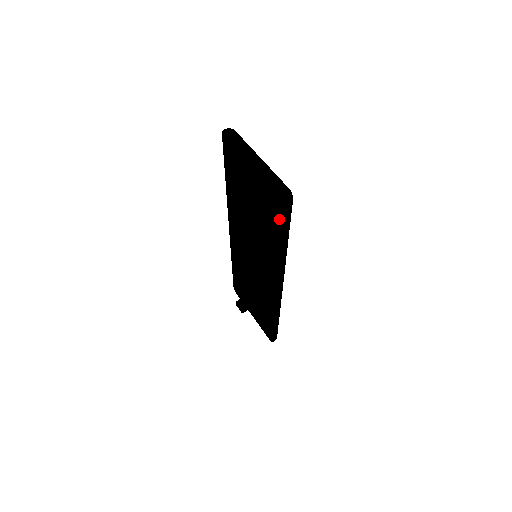
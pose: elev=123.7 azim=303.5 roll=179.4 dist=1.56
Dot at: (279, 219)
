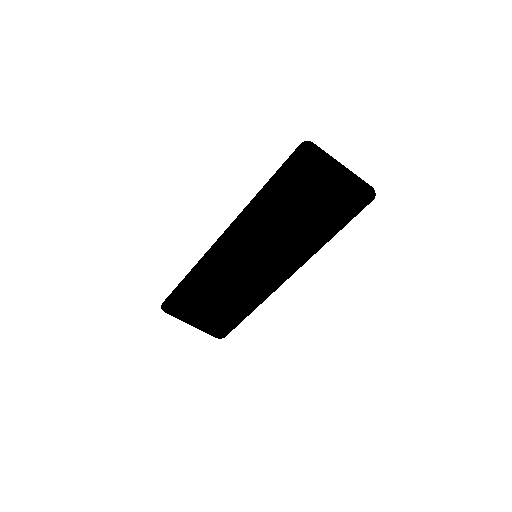
Dot at: (345, 213)
